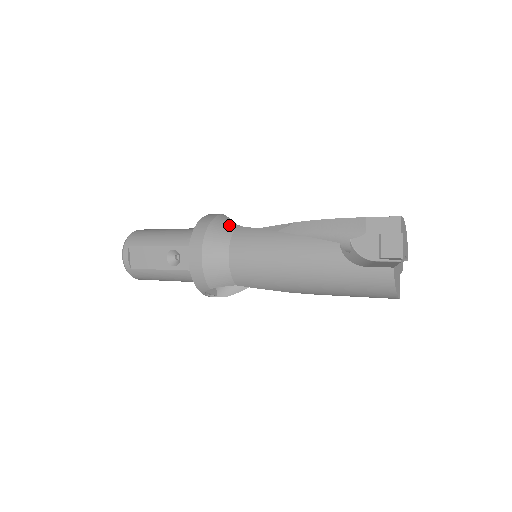
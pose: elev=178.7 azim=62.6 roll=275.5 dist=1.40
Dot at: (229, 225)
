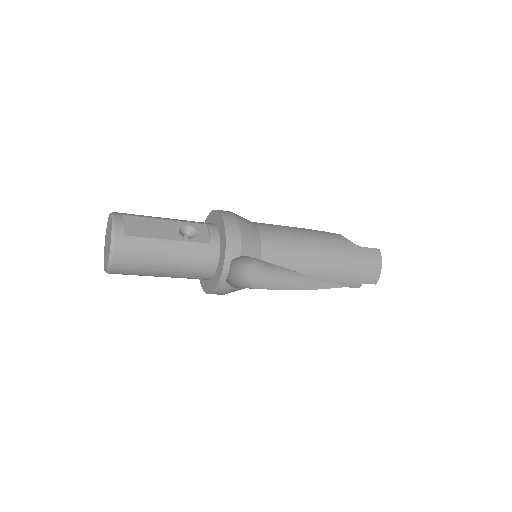
Dot at: occluded
